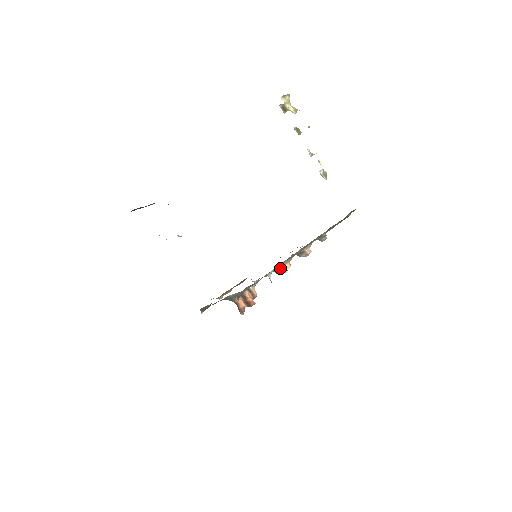
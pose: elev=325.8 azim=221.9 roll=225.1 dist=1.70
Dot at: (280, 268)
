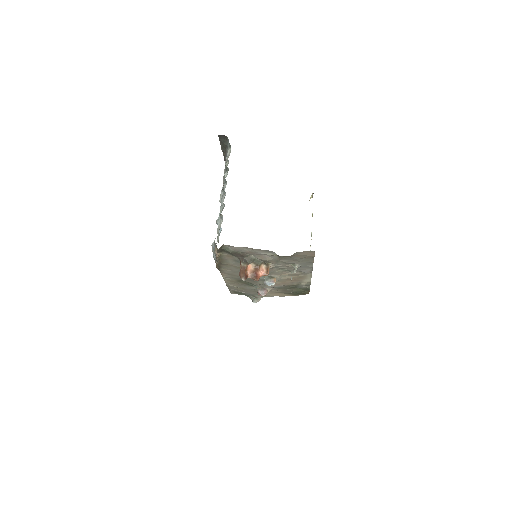
Dot at: (272, 278)
